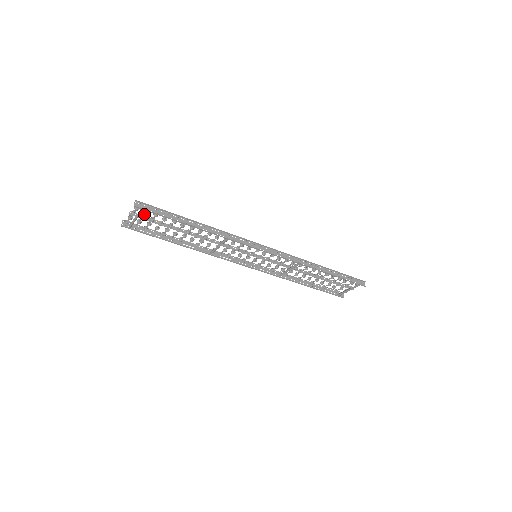
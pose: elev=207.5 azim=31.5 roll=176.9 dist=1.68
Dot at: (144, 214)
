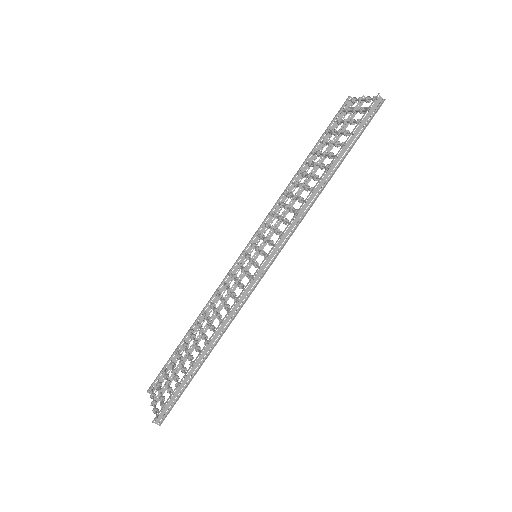
Dot at: (163, 401)
